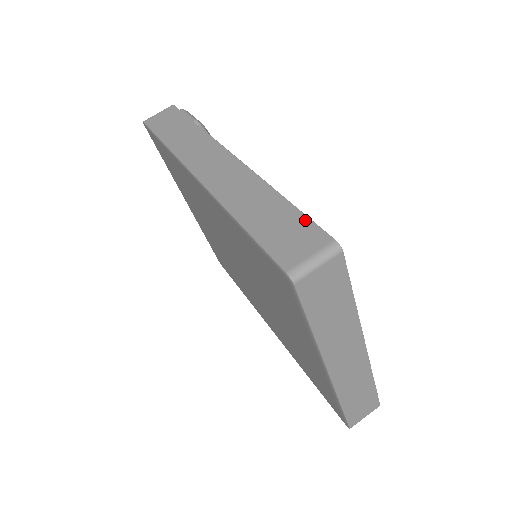
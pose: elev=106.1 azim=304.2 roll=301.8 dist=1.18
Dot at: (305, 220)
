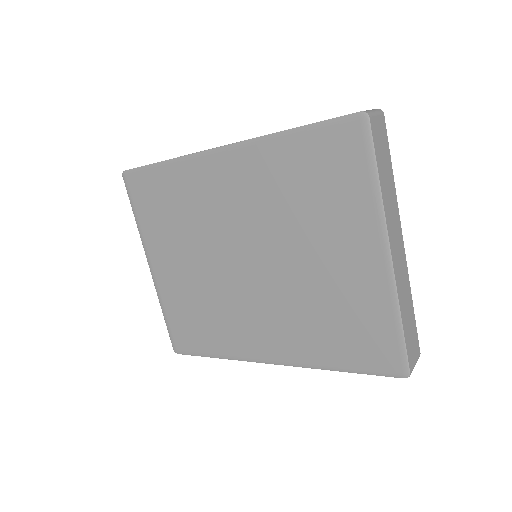
Dot at: occluded
